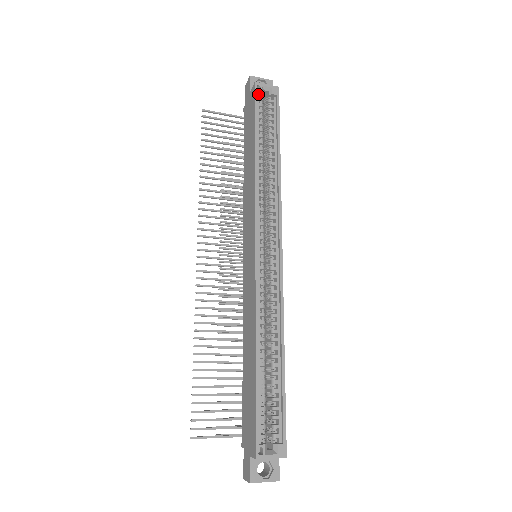
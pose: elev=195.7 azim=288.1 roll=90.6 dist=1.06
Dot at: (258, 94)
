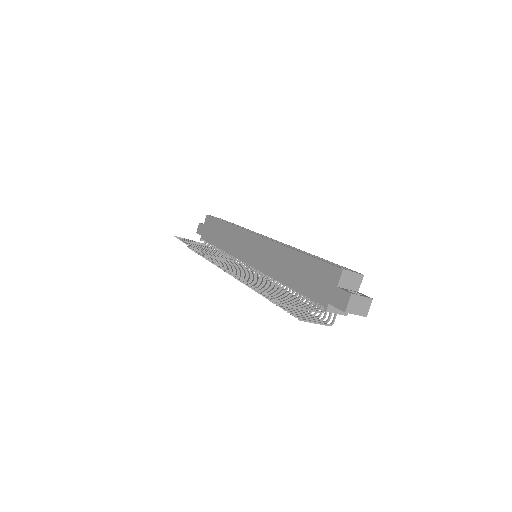
Dot at: occluded
